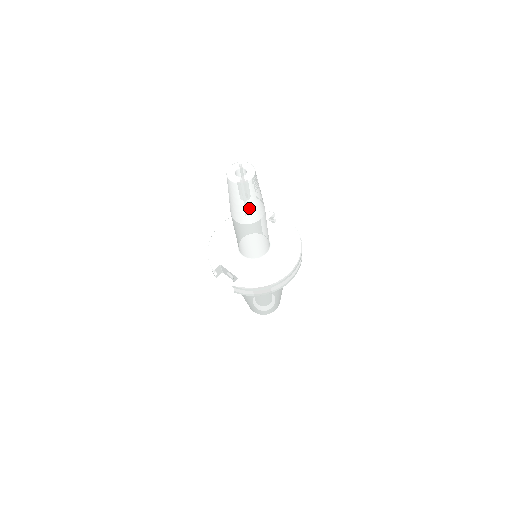
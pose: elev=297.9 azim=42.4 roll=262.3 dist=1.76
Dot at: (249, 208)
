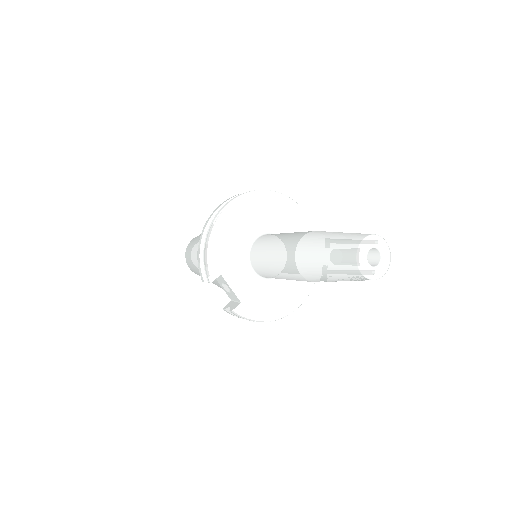
Dot at: occluded
